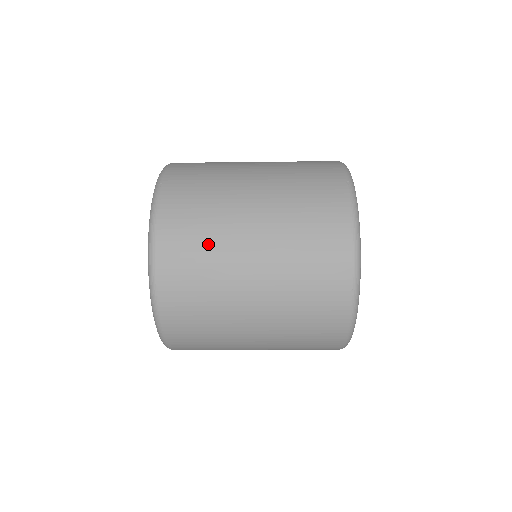
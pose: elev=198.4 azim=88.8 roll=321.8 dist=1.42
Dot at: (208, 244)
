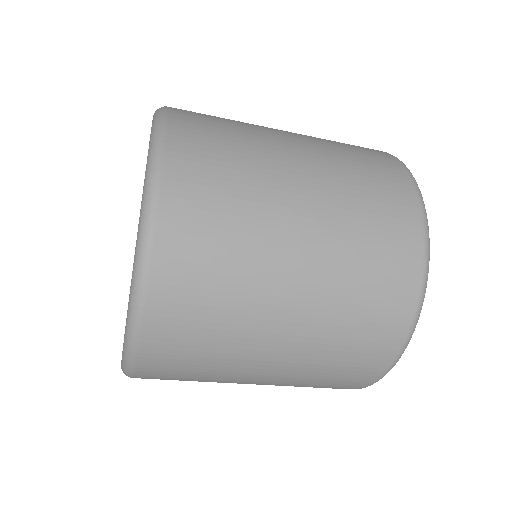
Dot at: (234, 122)
